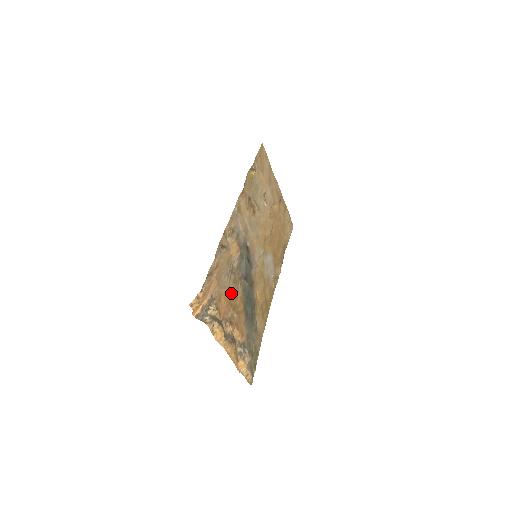
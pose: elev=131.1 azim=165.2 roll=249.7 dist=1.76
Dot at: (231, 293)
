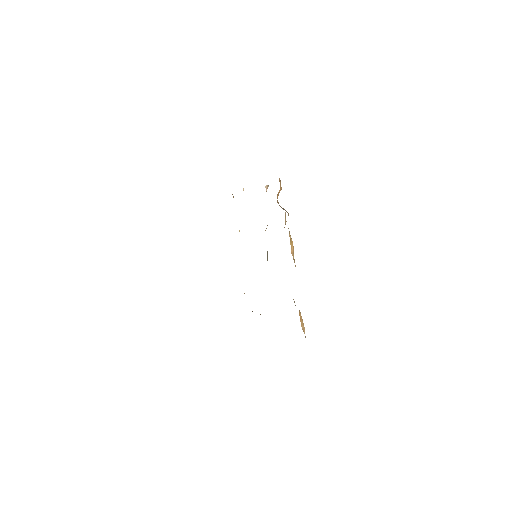
Dot at: occluded
